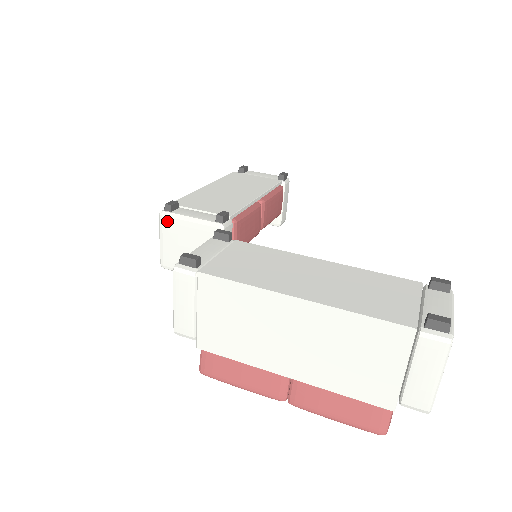
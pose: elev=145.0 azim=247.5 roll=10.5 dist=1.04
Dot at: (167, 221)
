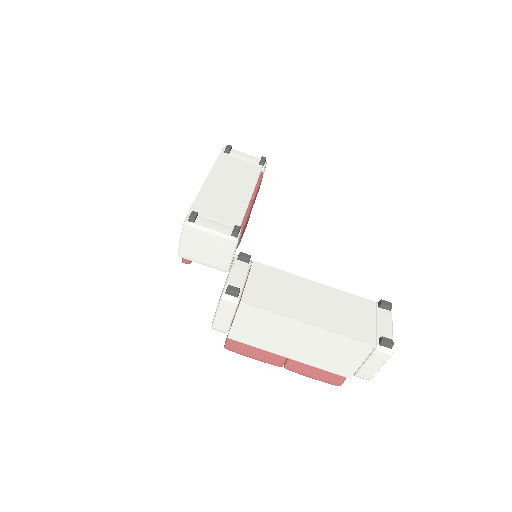
Dot at: (190, 229)
